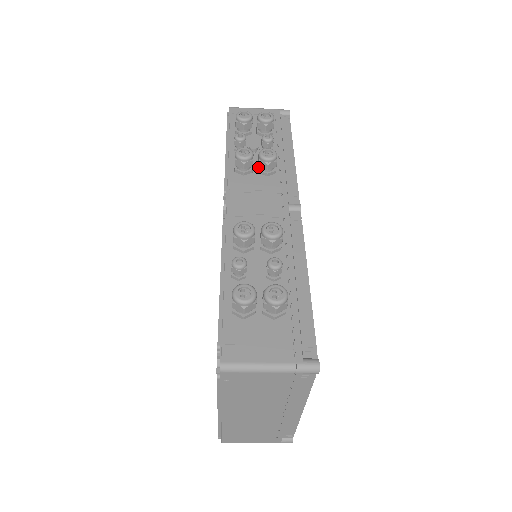
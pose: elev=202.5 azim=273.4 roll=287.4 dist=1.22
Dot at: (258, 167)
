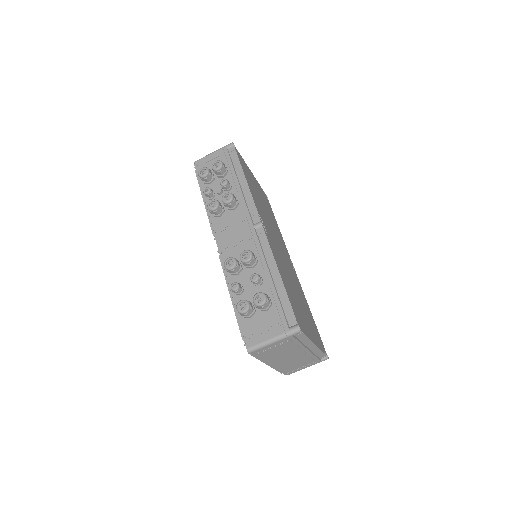
Dot at: occluded
